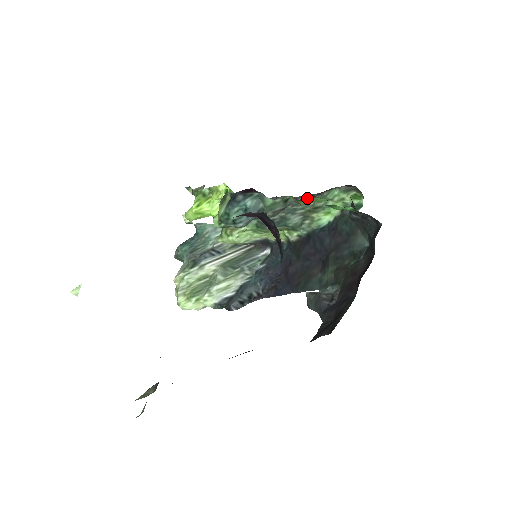
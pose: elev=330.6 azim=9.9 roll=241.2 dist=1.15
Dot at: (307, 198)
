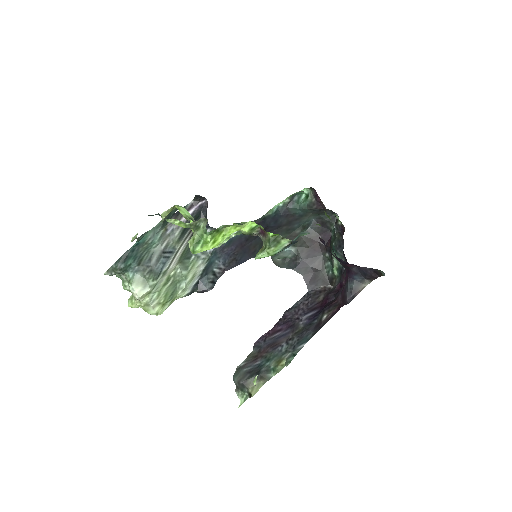
Dot at: occluded
